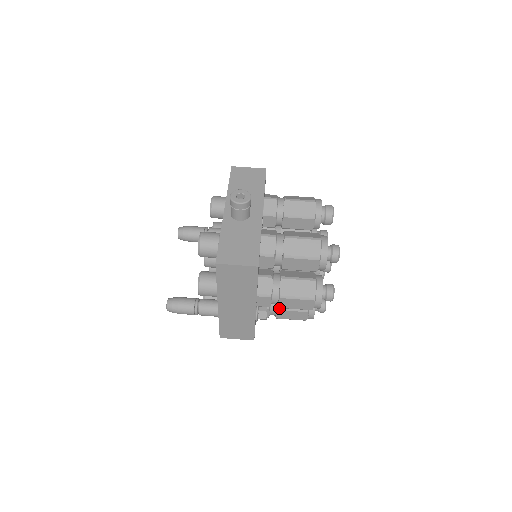
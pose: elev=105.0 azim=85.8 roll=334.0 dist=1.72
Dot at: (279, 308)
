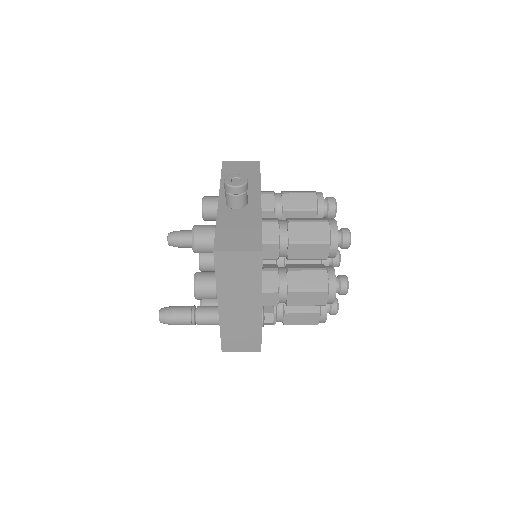
Dot at: (287, 311)
